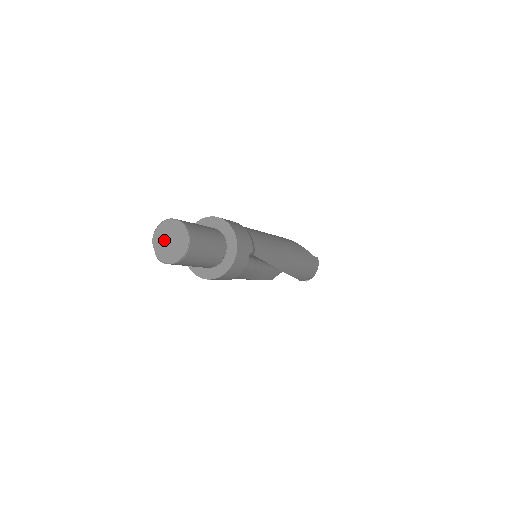
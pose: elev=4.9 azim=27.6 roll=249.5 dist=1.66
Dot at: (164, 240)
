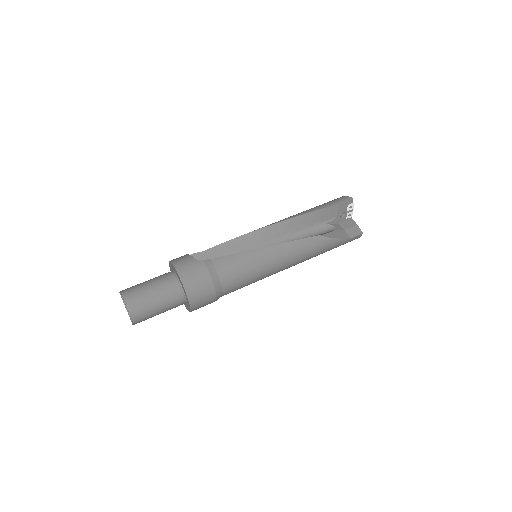
Dot at: occluded
